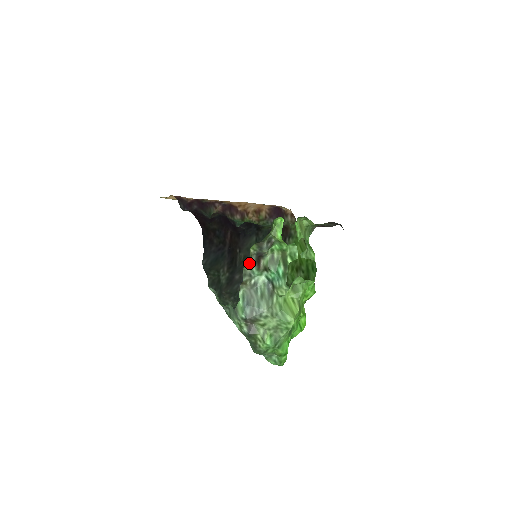
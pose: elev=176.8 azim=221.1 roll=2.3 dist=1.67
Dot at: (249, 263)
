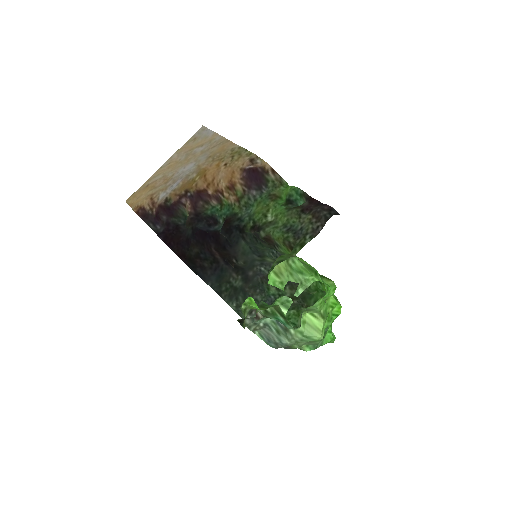
Dot at: (245, 326)
